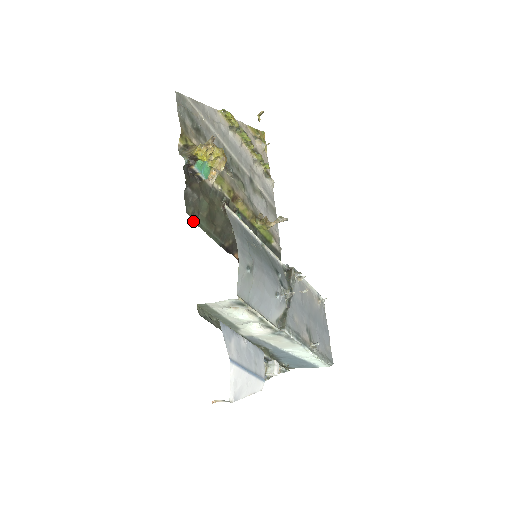
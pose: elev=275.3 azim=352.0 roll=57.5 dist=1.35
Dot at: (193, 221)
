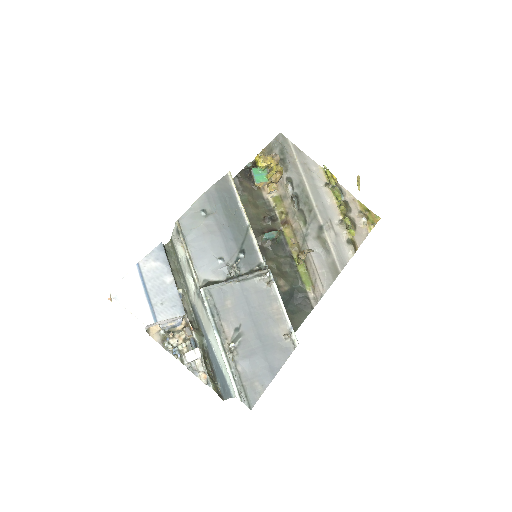
Dot at: occluded
